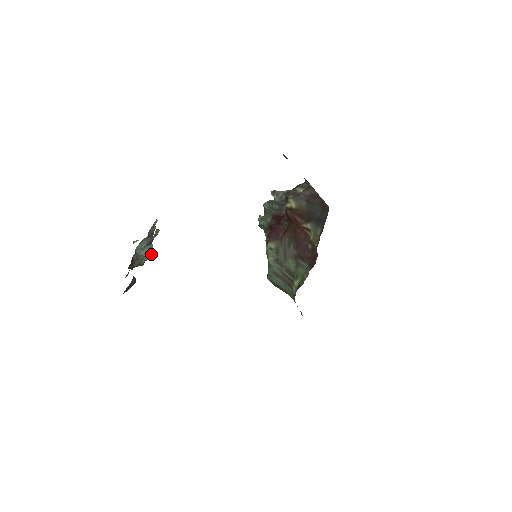
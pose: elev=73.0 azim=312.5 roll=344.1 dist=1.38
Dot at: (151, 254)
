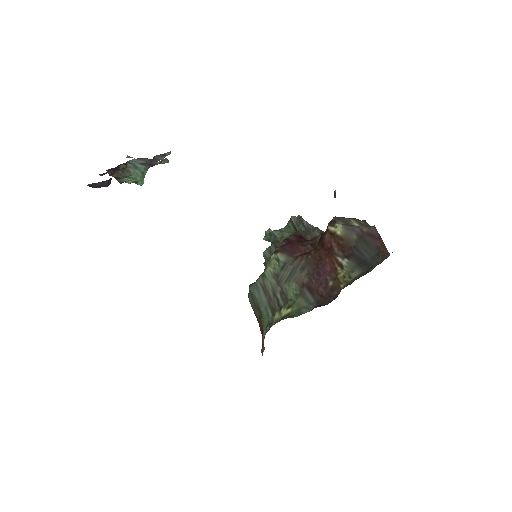
Dot at: (138, 179)
